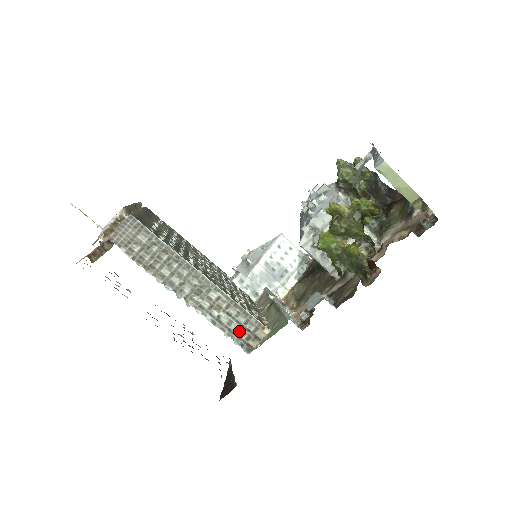
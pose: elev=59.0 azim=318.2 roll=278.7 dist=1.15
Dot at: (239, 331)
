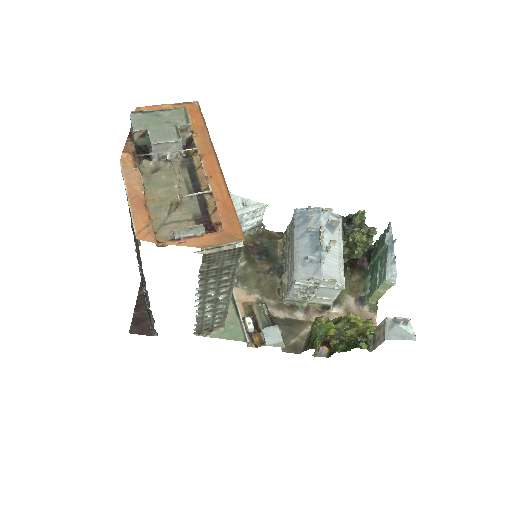
Dot at: (206, 325)
